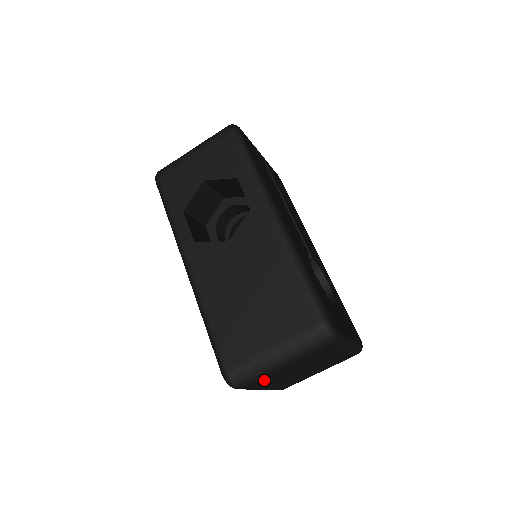
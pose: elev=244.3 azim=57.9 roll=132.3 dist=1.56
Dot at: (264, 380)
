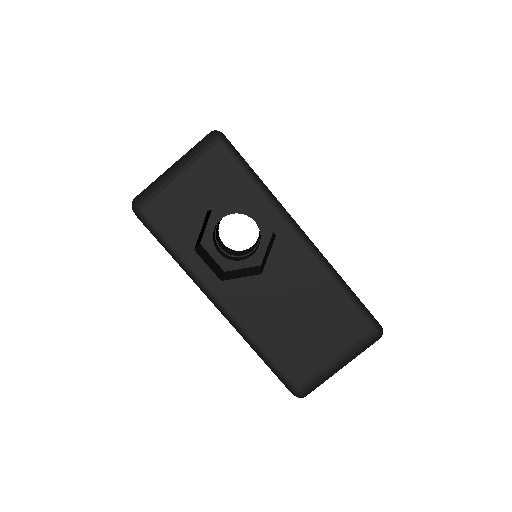
Dot at: occluded
